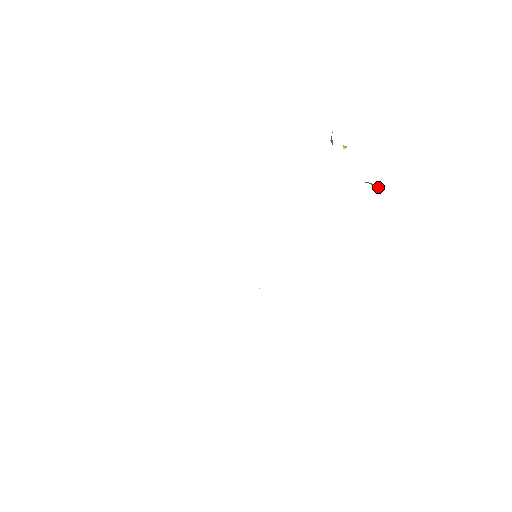
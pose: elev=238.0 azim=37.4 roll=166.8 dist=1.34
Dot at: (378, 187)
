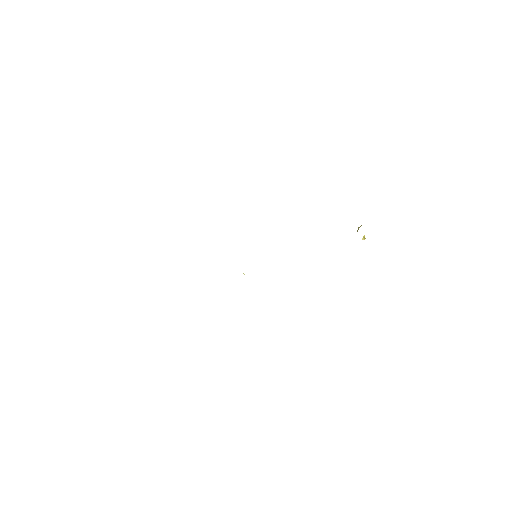
Dot at: occluded
